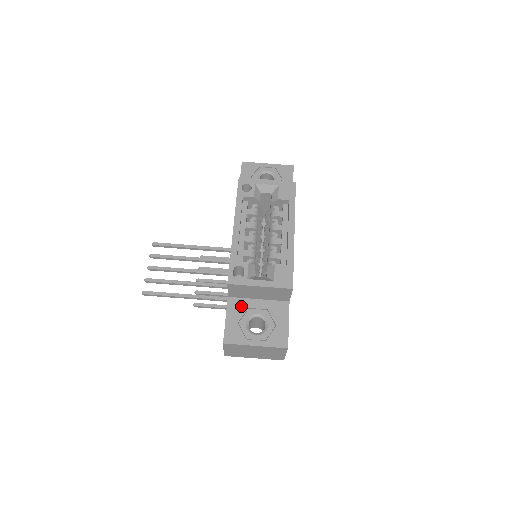
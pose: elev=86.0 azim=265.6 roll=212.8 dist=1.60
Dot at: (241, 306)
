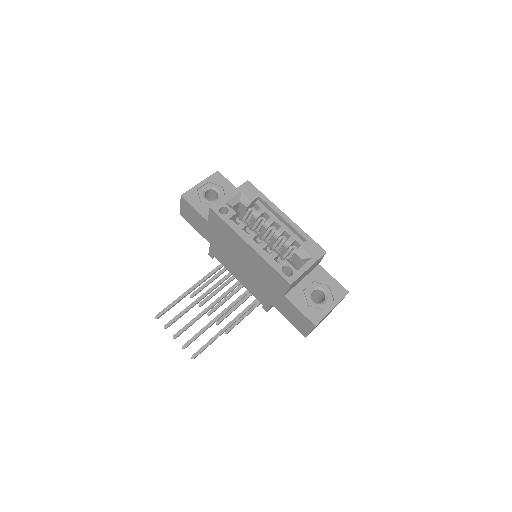
Dot at: (298, 294)
